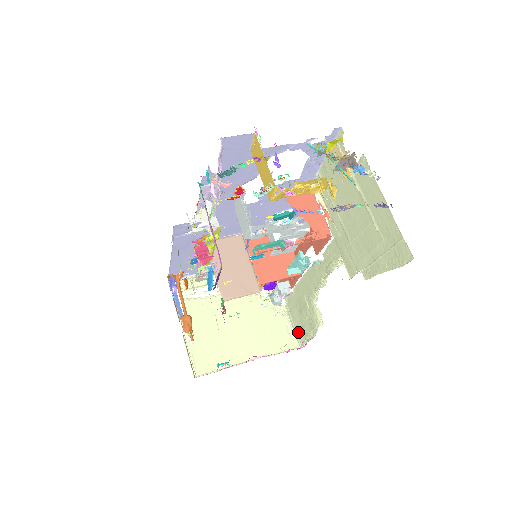
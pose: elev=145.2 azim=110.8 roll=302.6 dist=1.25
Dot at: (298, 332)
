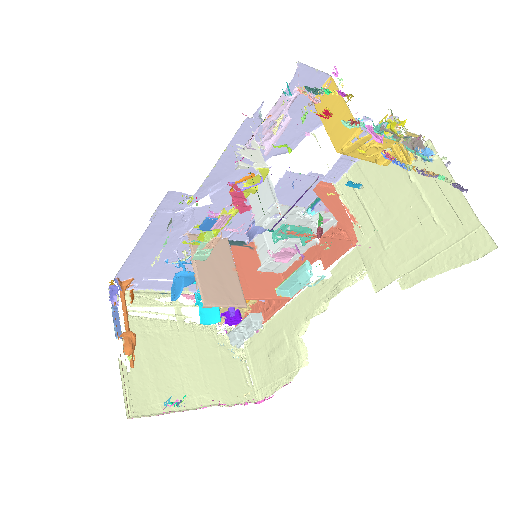
Dot at: (260, 381)
